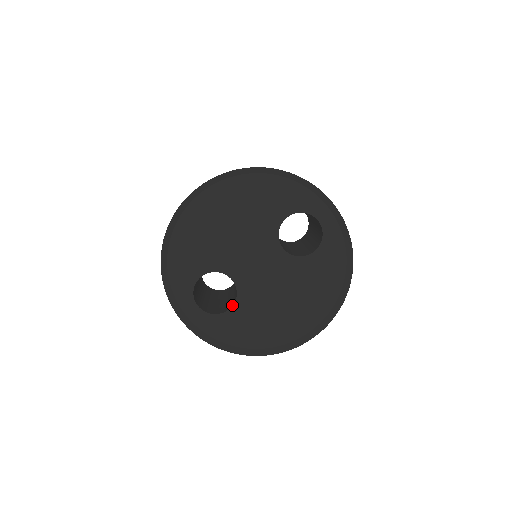
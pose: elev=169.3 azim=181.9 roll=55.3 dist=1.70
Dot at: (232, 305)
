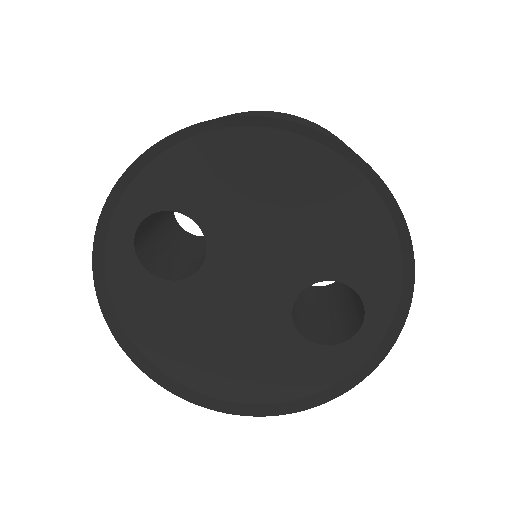
Dot at: (170, 279)
